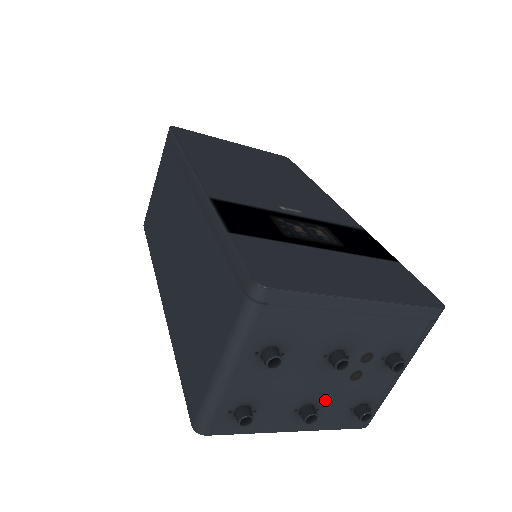
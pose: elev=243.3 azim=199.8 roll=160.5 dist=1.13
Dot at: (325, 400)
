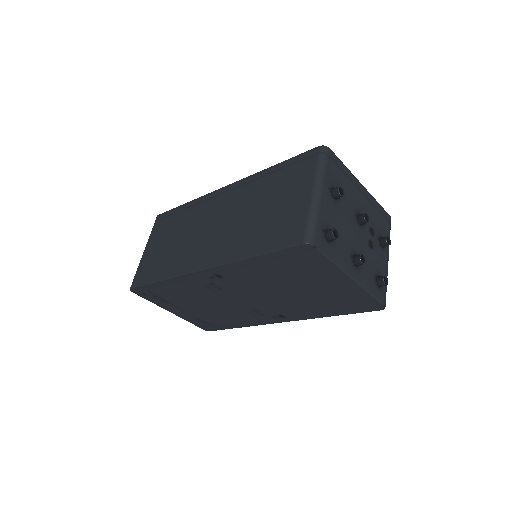
Dot at: occluded
